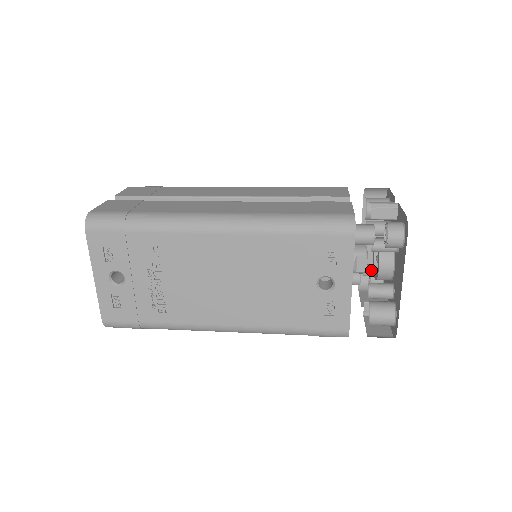
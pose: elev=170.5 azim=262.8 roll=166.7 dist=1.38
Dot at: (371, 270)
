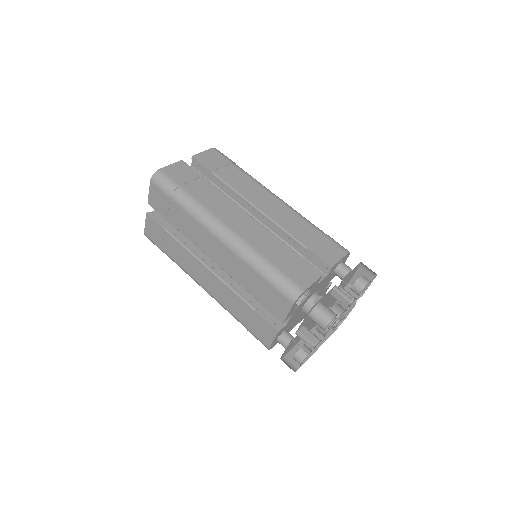
Dot at: occluded
